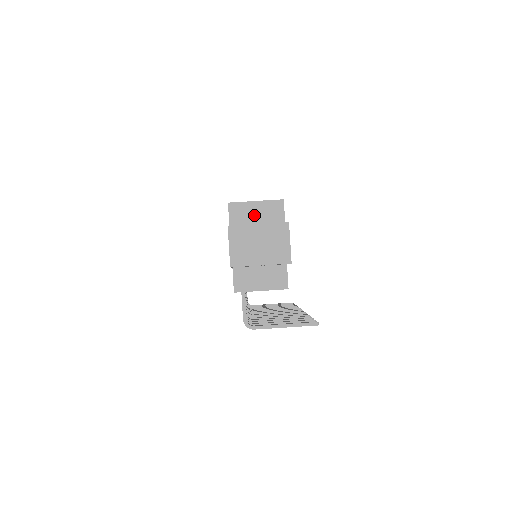
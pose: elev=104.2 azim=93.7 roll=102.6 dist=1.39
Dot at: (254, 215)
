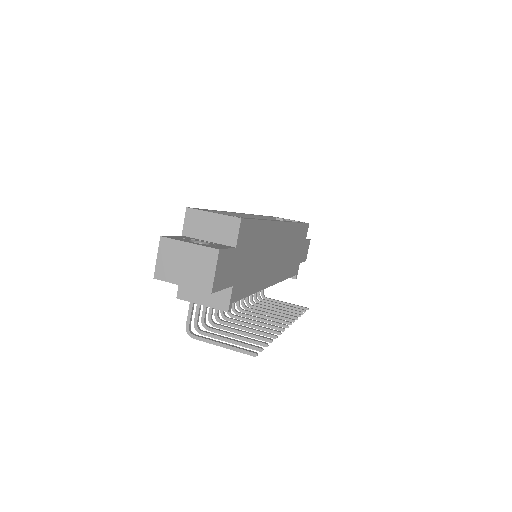
Dot at: (208, 227)
